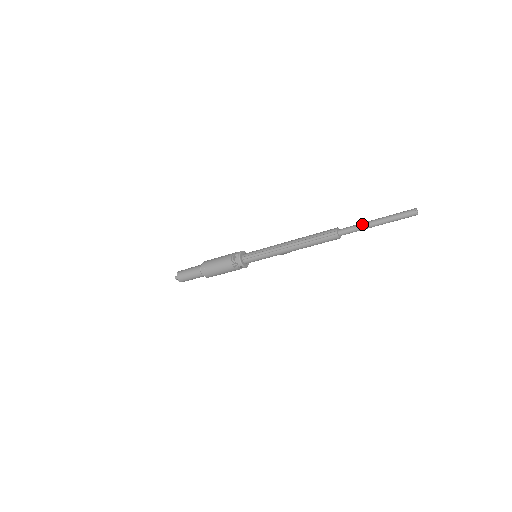
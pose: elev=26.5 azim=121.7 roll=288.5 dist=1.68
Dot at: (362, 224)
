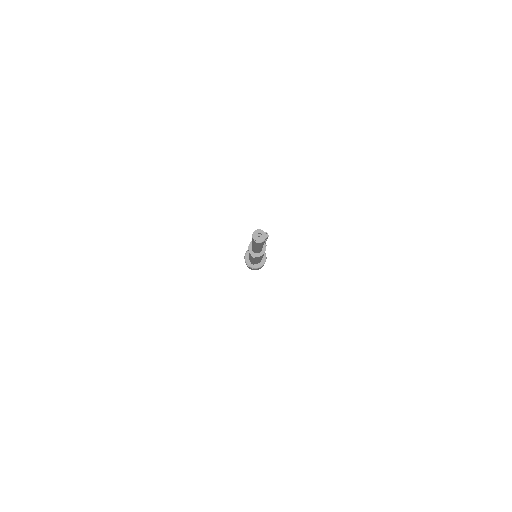
Dot at: occluded
